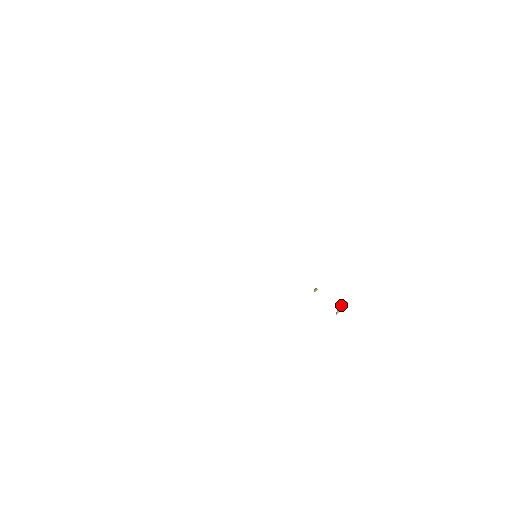
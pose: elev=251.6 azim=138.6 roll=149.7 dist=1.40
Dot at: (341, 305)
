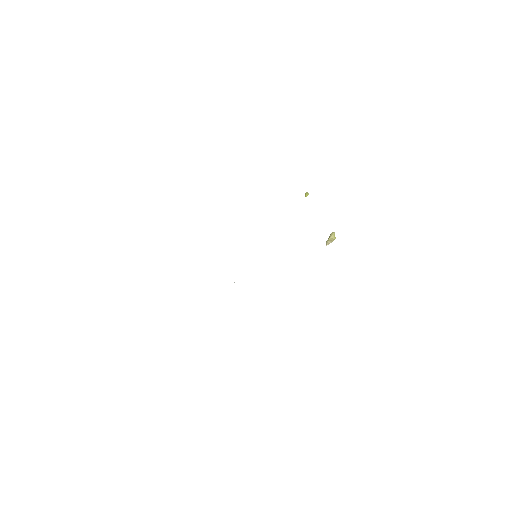
Dot at: (330, 239)
